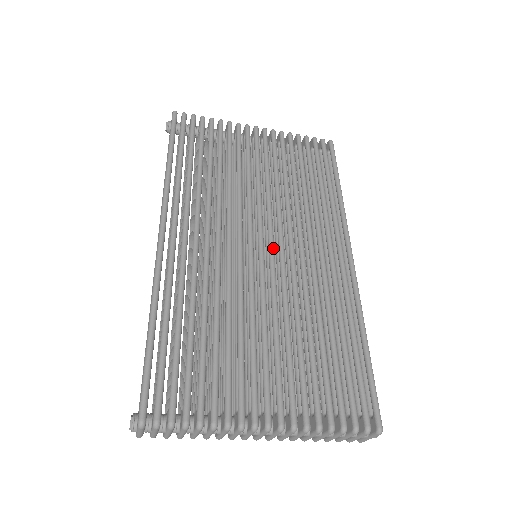
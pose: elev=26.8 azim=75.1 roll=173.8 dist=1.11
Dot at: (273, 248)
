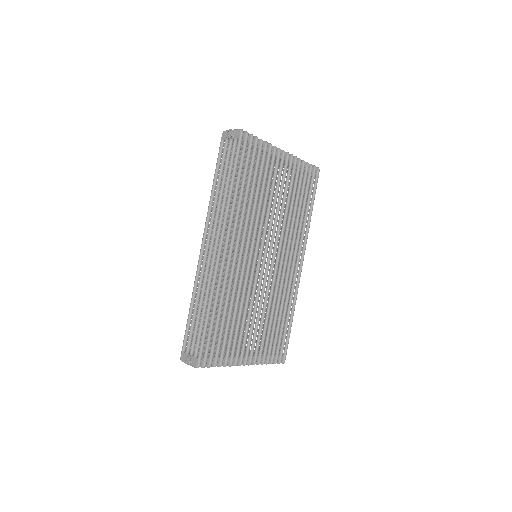
Dot at: occluded
